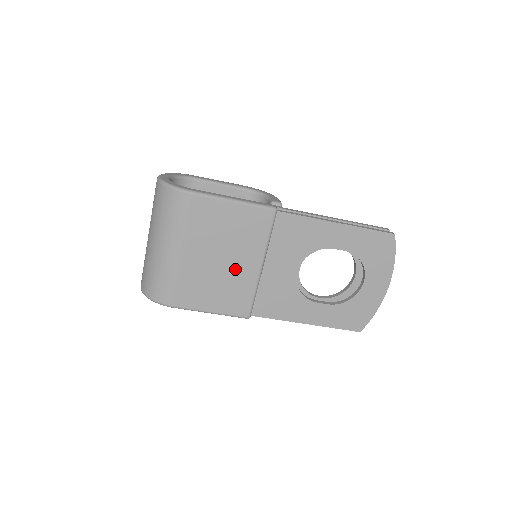
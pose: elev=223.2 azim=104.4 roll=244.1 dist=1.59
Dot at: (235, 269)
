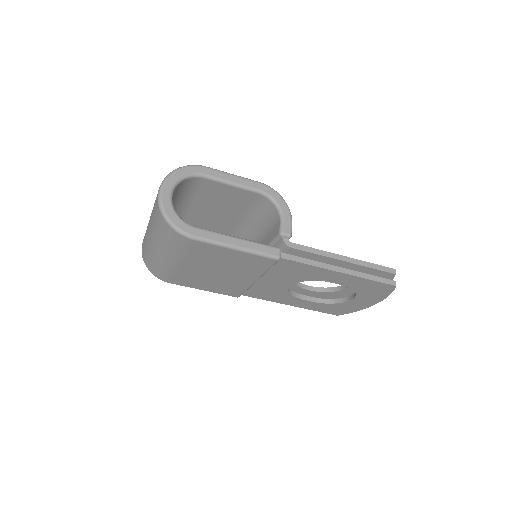
Dot at: (230, 278)
